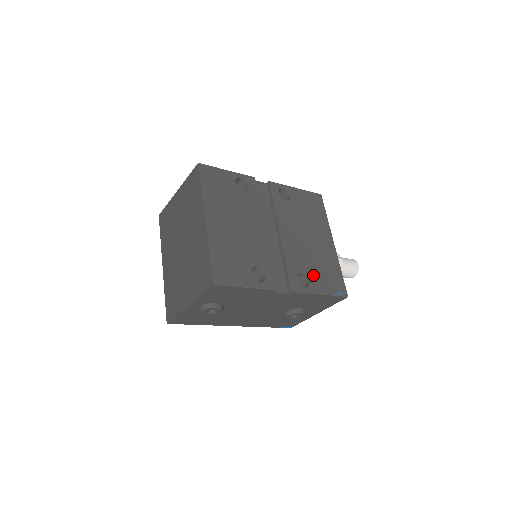
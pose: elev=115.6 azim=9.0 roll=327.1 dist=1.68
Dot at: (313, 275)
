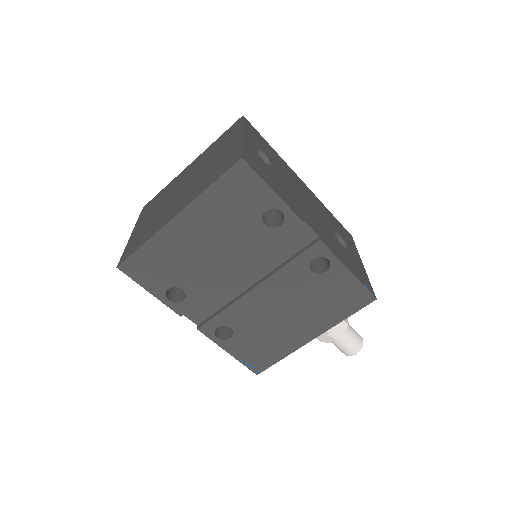
Dot at: (242, 338)
